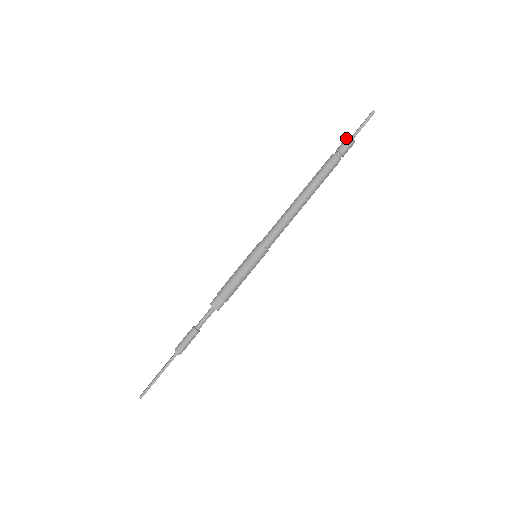
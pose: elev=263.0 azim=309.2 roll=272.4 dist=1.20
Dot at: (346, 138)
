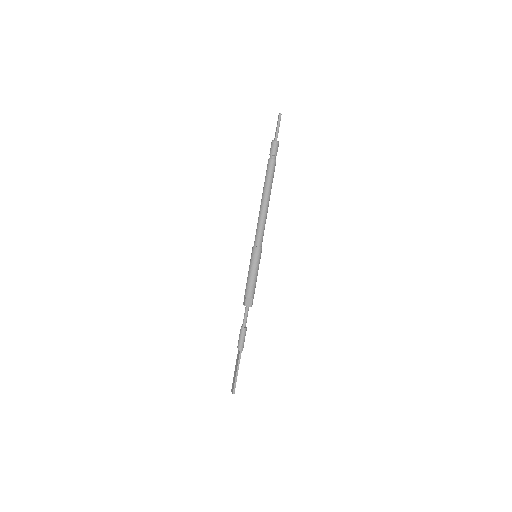
Dot at: (272, 143)
